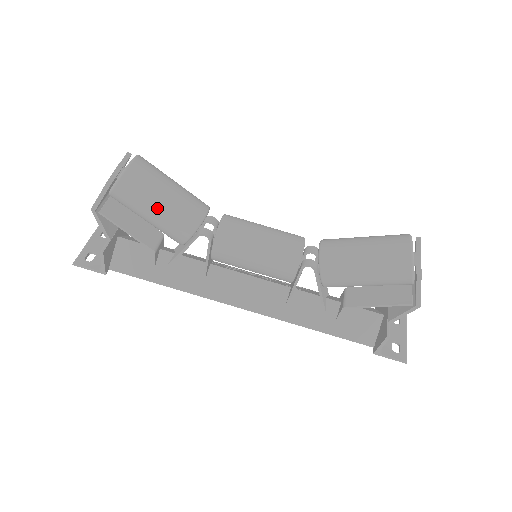
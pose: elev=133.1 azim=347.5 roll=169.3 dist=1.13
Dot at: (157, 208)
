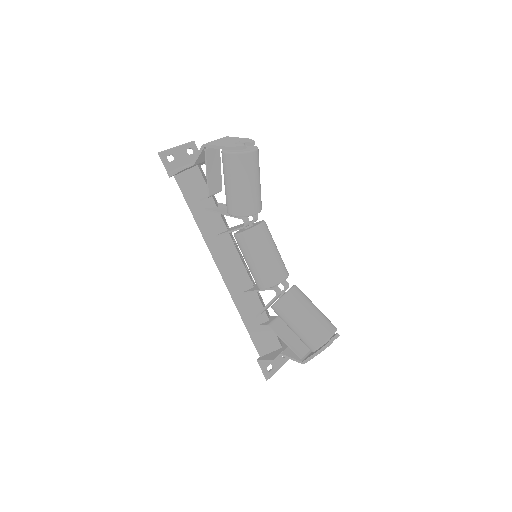
Dot at: (238, 186)
